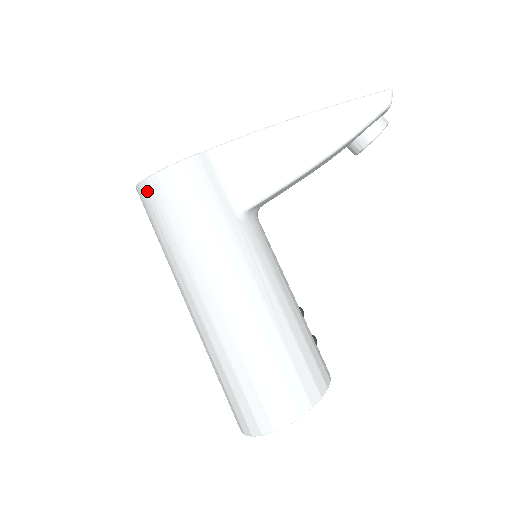
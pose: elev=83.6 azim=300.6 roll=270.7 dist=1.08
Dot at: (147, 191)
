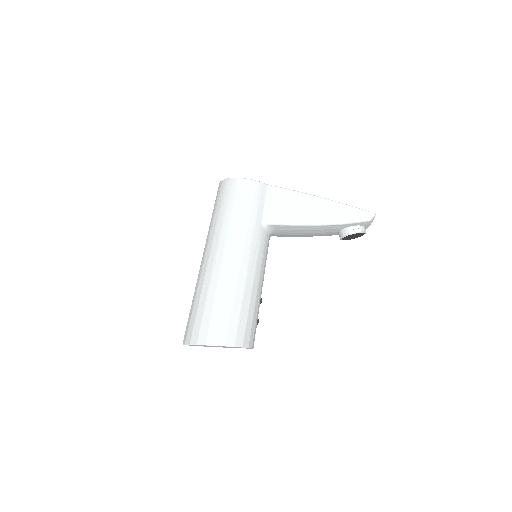
Dot at: (226, 184)
